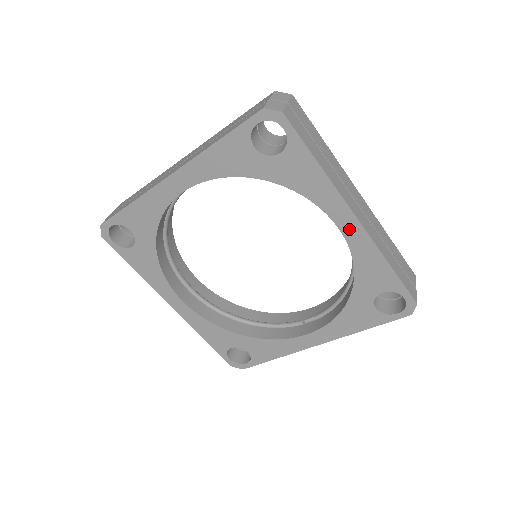
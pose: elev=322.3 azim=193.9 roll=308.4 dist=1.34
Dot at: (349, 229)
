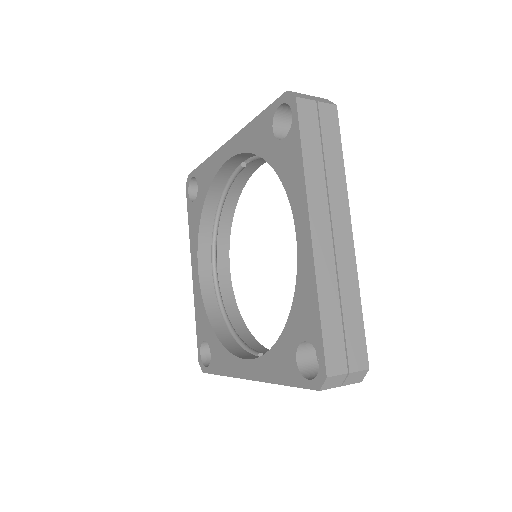
Dot at: (303, 242)
